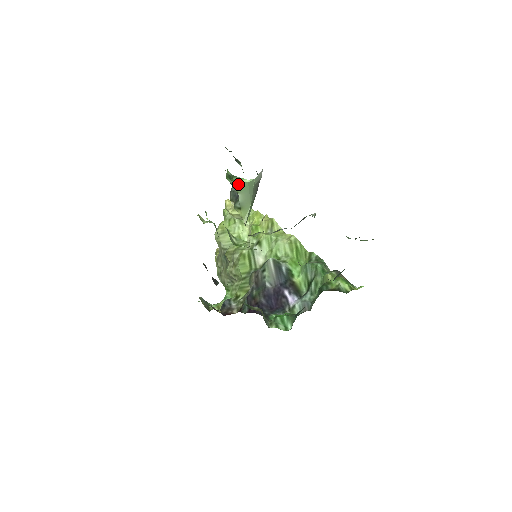
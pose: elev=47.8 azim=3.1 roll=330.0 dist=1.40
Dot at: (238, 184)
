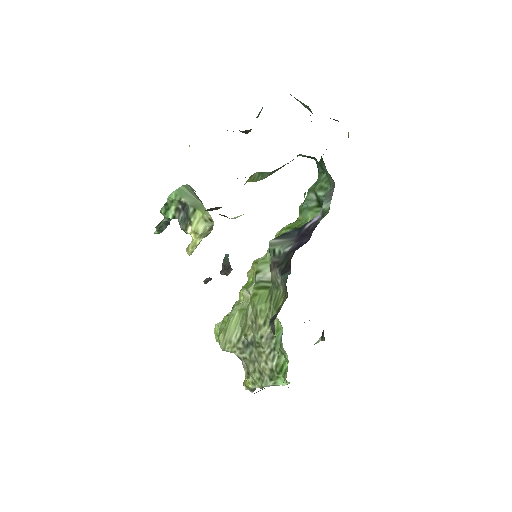
Dot at: (174, 192)
